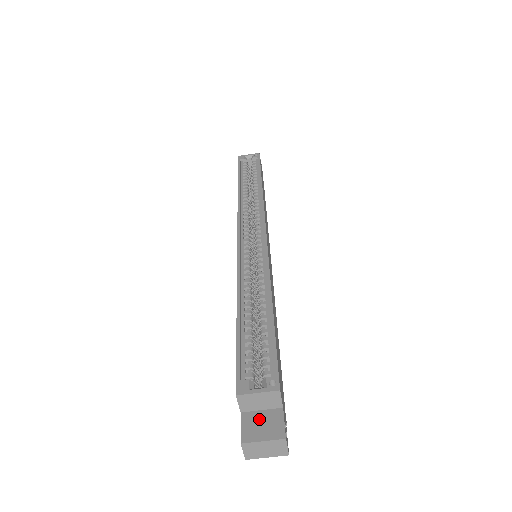
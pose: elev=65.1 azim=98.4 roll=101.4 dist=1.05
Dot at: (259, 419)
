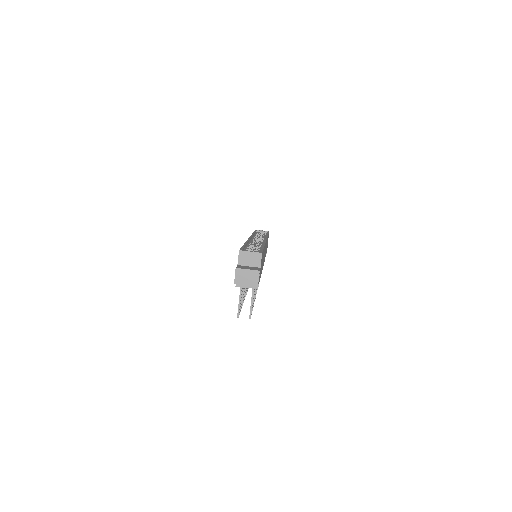
Dot at: (247, 267)
